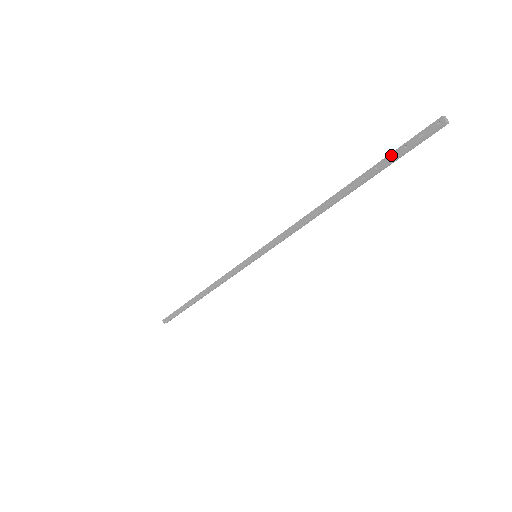
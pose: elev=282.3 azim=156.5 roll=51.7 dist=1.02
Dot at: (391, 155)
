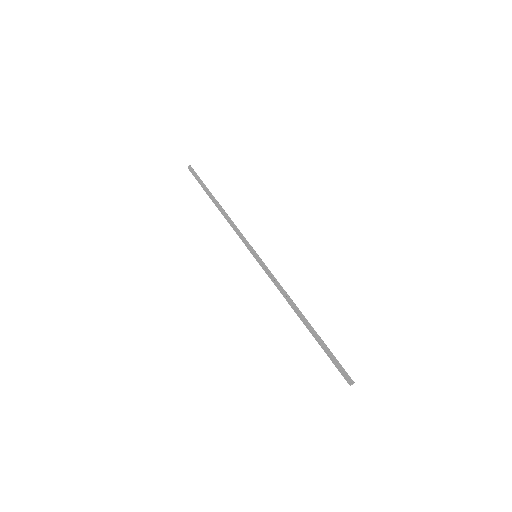
Dot at: (329, 355)
